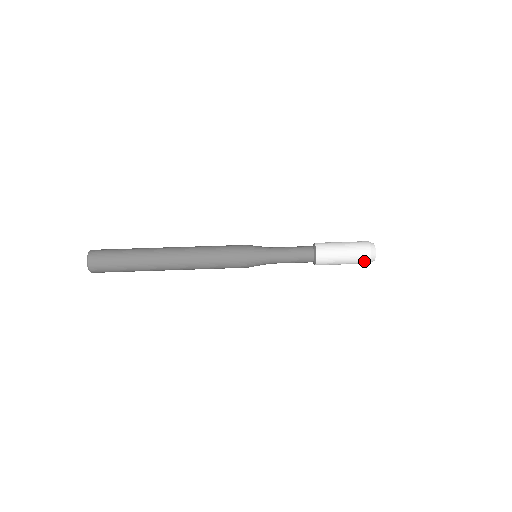
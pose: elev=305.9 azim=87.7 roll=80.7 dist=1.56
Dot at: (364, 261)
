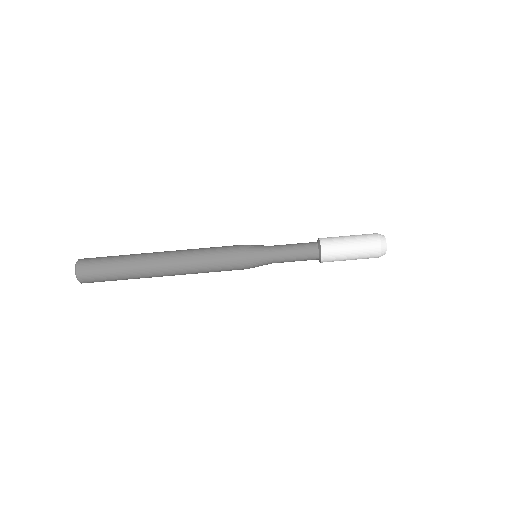
Dot at: (374, 255)
